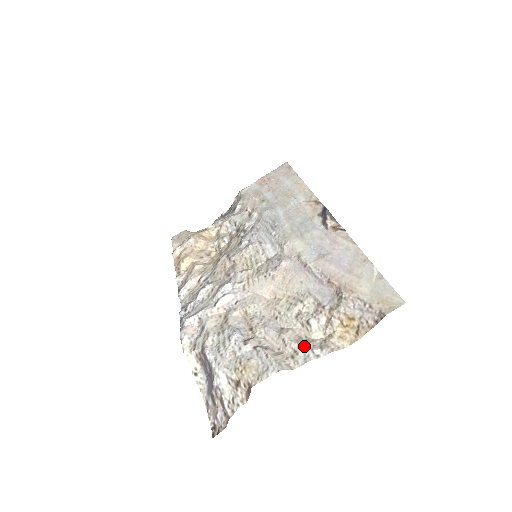
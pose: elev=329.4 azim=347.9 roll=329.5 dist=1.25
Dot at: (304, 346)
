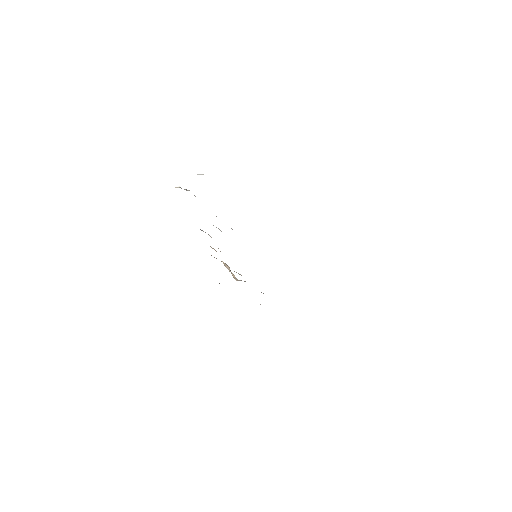
Dot at: occluded
